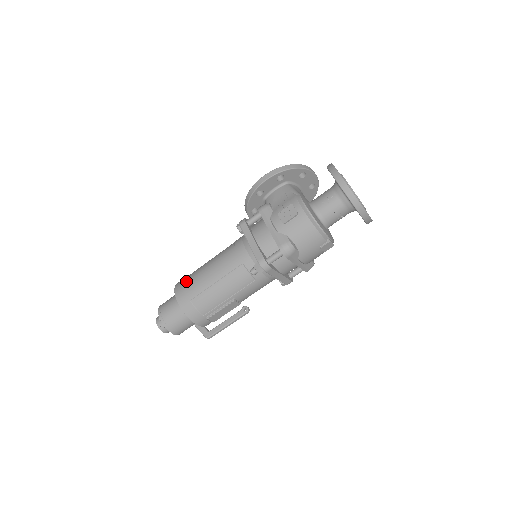
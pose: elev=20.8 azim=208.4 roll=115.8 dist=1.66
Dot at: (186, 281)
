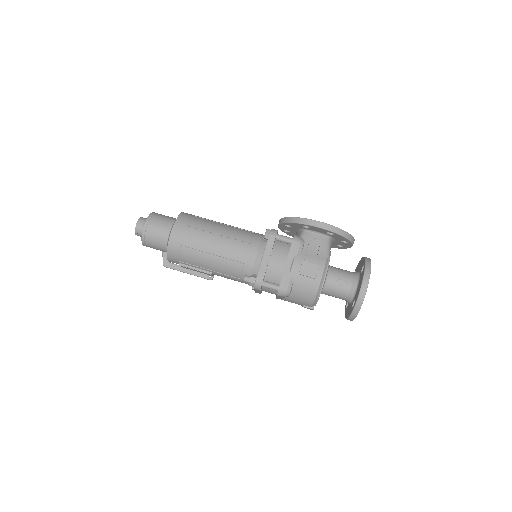
Dot at: (190, 225)
